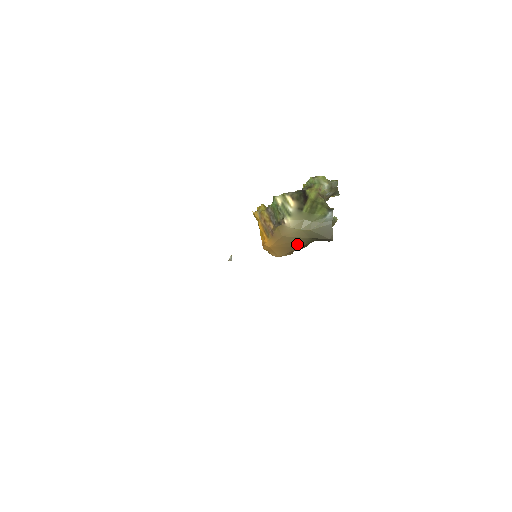
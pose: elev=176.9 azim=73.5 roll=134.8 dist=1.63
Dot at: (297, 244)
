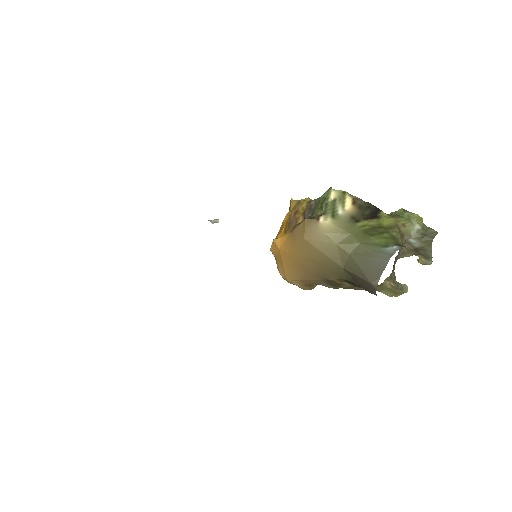
Dot at: (320, 269)
